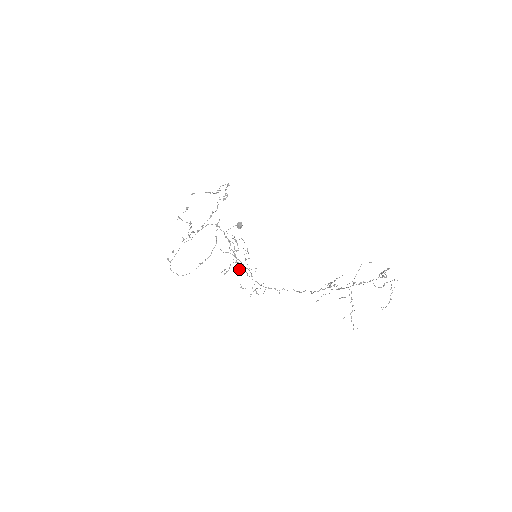
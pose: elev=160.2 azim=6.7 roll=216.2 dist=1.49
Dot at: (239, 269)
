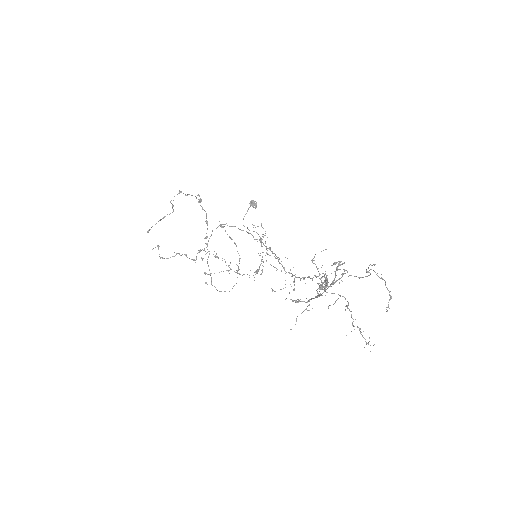
Dot at: occluded
